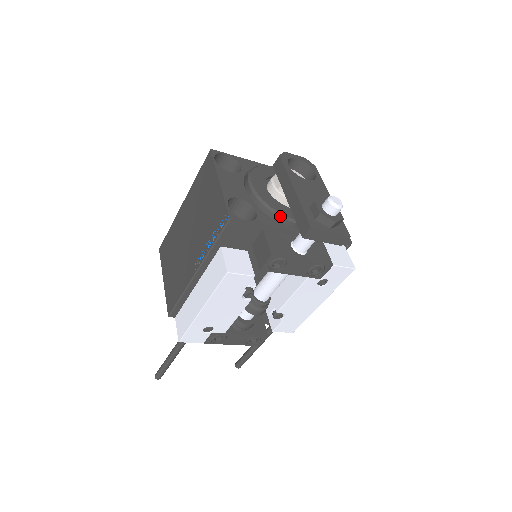
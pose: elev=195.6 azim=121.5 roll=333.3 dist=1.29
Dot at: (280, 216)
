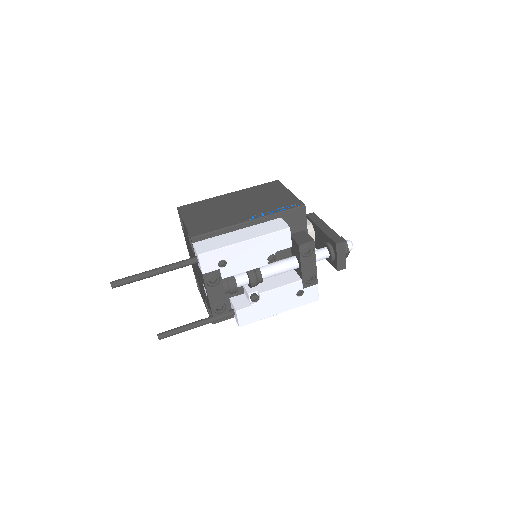
Dot at: occluded
